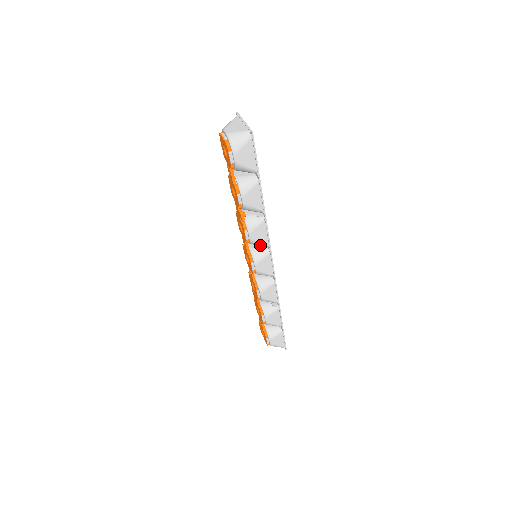
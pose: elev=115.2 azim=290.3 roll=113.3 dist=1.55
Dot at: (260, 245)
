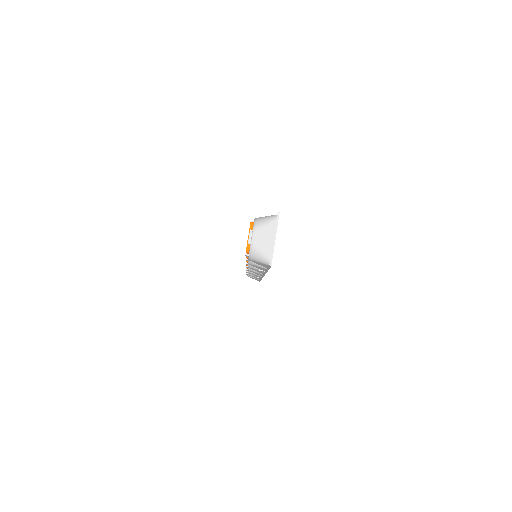
Dot at: occluded
